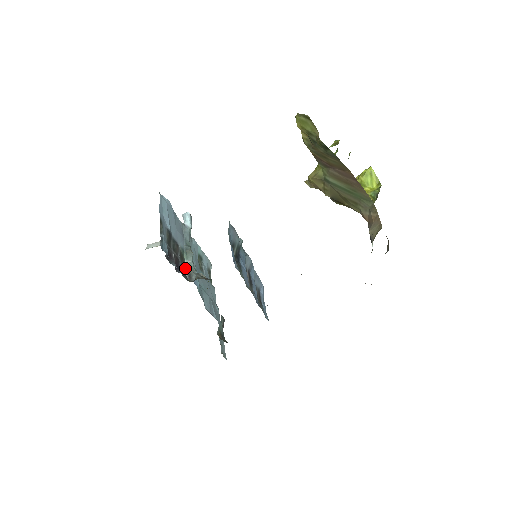
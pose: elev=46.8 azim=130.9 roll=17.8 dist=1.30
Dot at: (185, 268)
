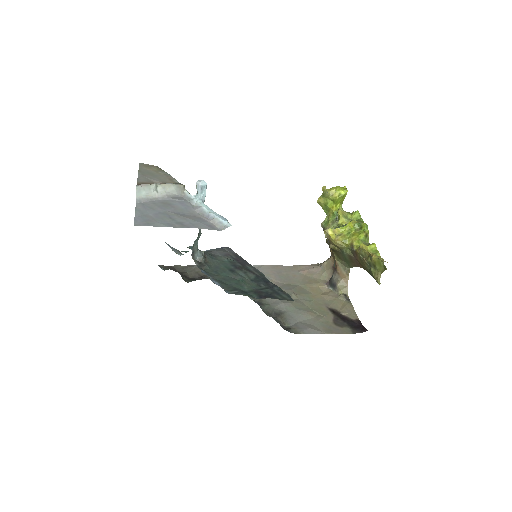
Dot at: (192, 247)
